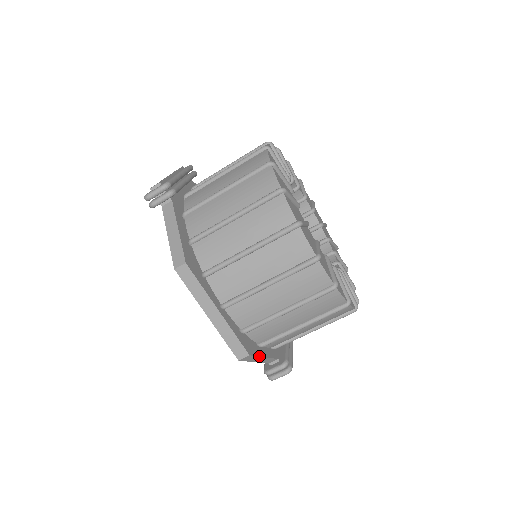
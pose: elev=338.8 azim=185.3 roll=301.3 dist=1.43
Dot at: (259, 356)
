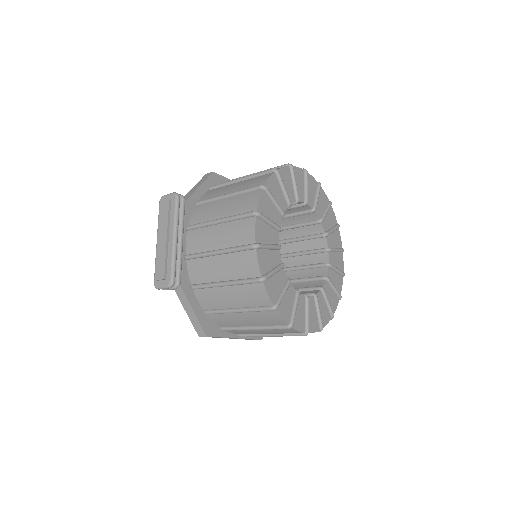
Dot at: occluded
